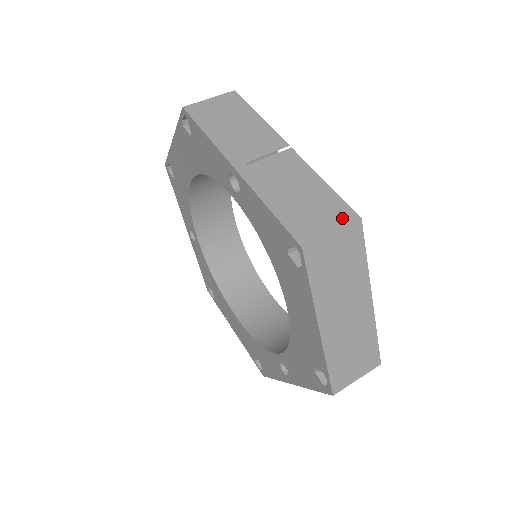
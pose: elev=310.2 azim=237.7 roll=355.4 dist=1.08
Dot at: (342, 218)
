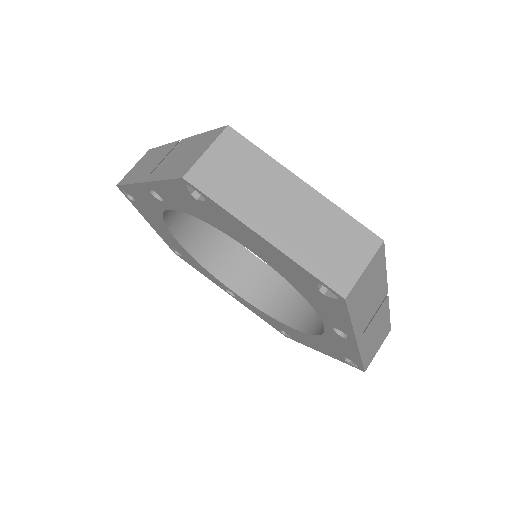
Dot at: (213, 138)
